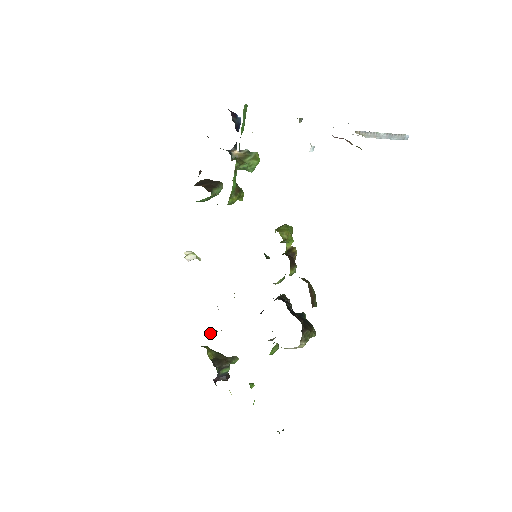
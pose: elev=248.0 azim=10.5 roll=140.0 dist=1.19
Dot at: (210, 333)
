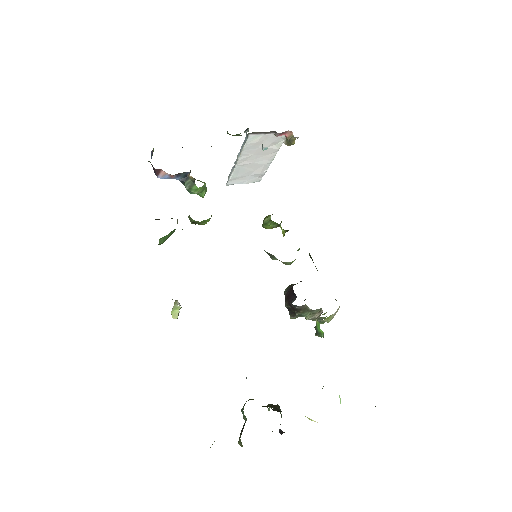
Dot at: occluded
